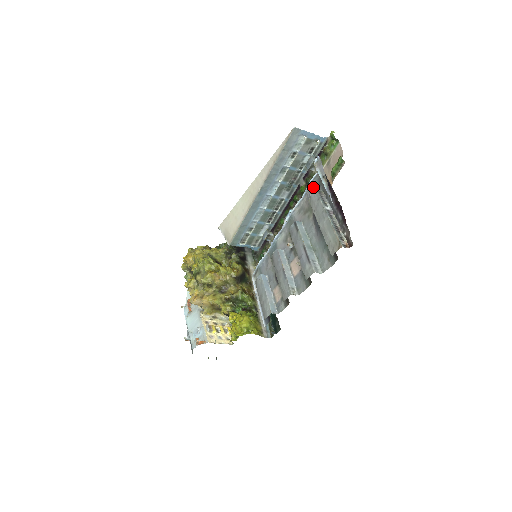
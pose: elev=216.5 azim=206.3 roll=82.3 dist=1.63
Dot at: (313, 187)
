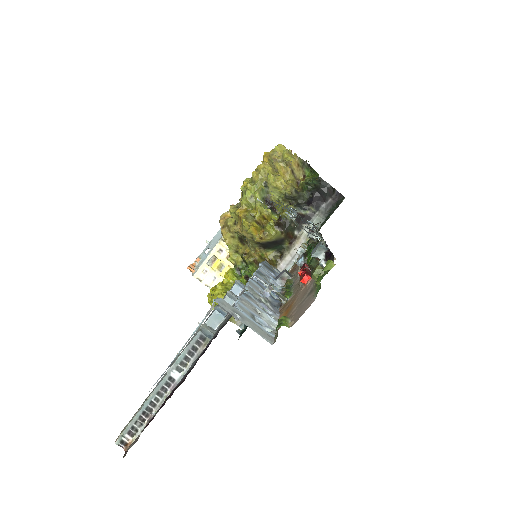
Dot at: occluded
